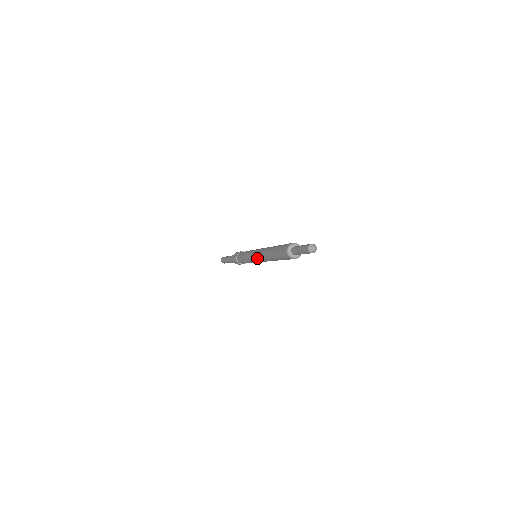
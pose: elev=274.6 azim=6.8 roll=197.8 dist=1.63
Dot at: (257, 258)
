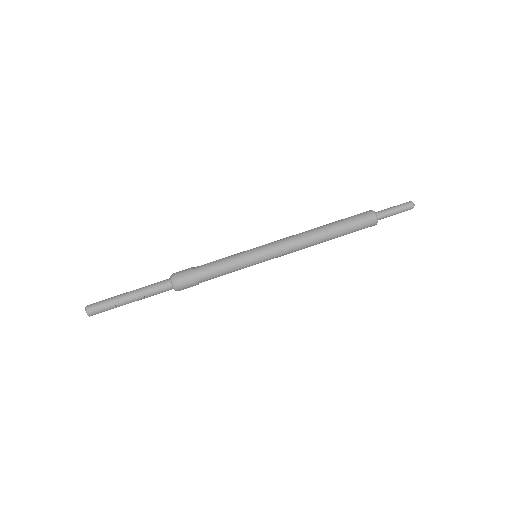
Dot at: (282, 244)
